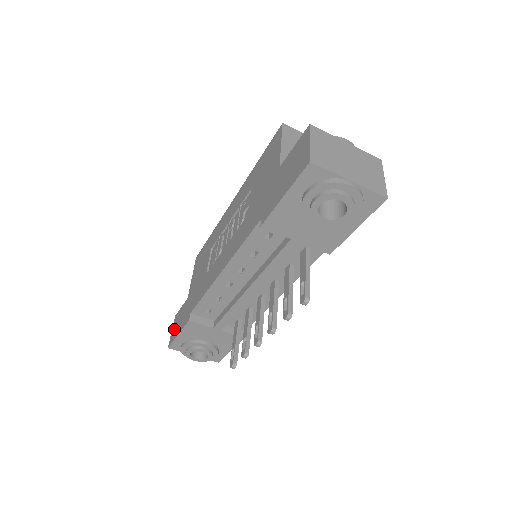
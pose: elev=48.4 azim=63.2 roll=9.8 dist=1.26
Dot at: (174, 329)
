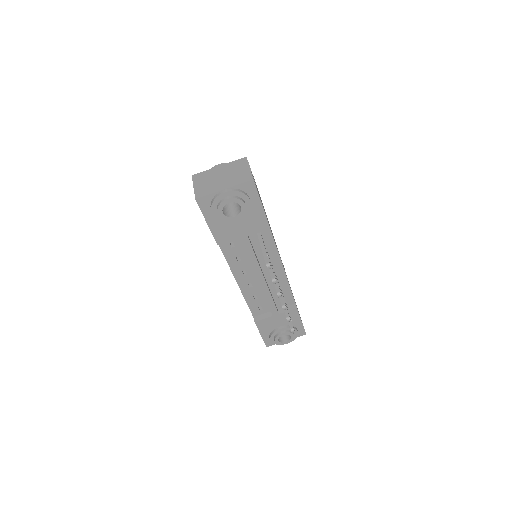
Dot at: occluded
